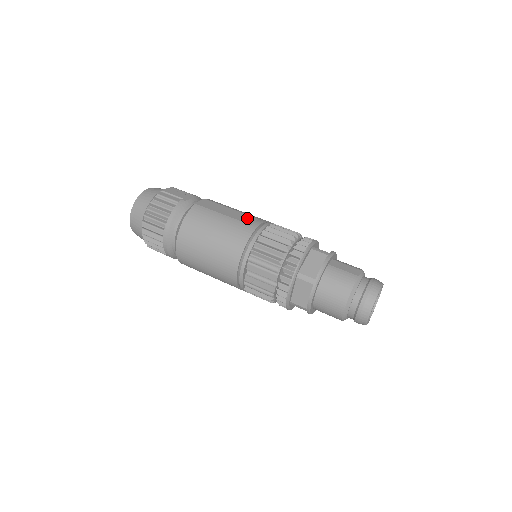
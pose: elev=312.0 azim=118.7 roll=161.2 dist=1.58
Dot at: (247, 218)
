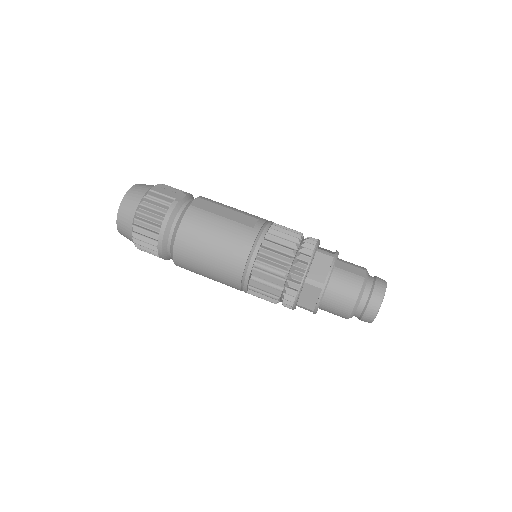
Dot at: (247, 219)
